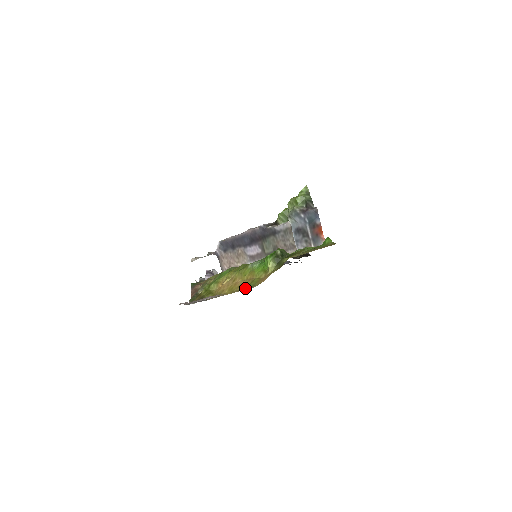
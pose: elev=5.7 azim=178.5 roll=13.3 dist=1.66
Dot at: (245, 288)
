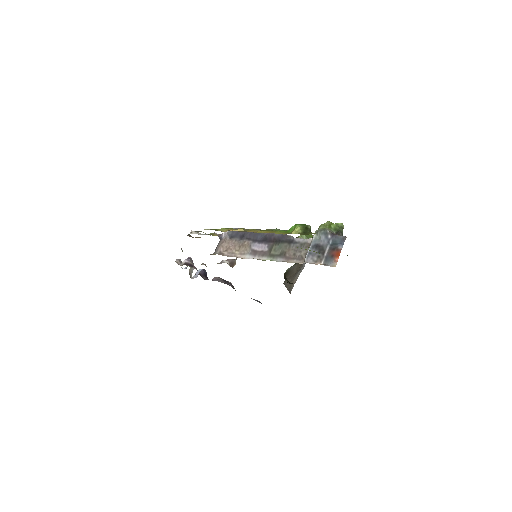
Dot at: occluded
